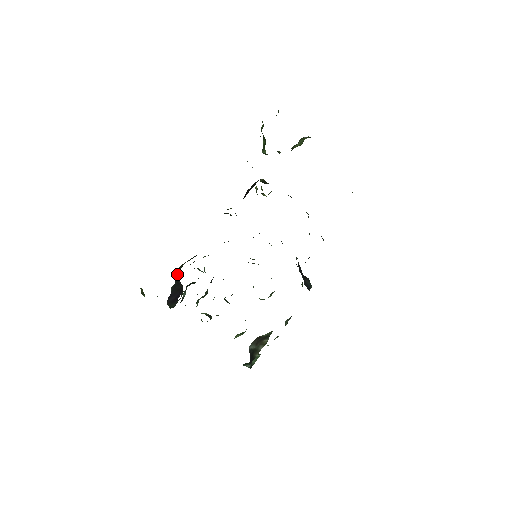
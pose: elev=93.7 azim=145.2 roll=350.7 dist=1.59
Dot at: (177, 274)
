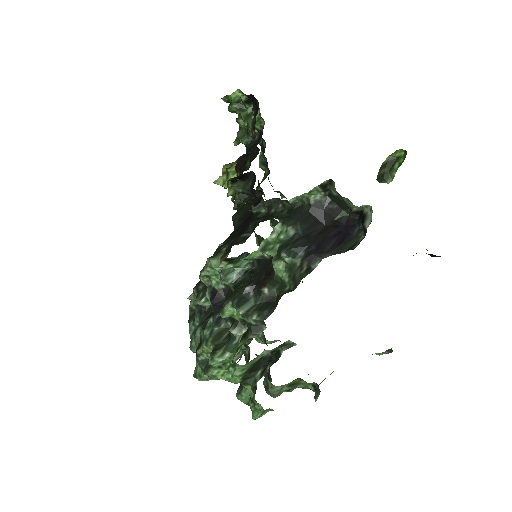
Dot at: (303, 212)
